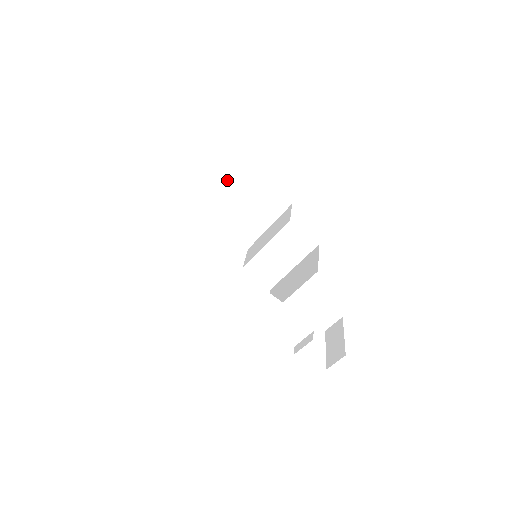
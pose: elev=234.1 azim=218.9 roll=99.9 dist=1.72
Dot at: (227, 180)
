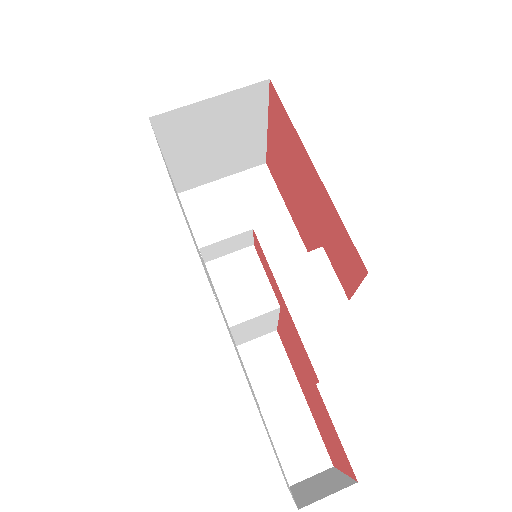
Dot at: (248, 201)
